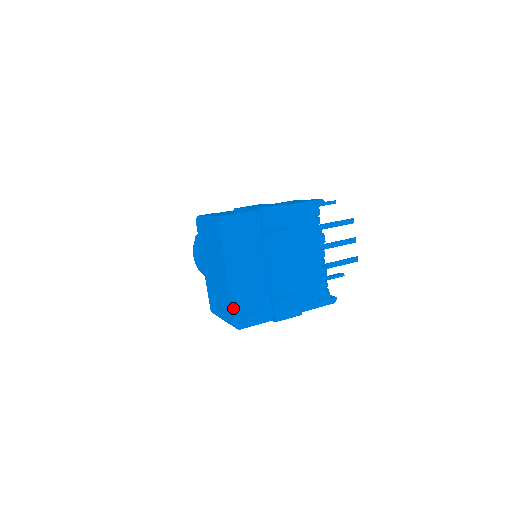
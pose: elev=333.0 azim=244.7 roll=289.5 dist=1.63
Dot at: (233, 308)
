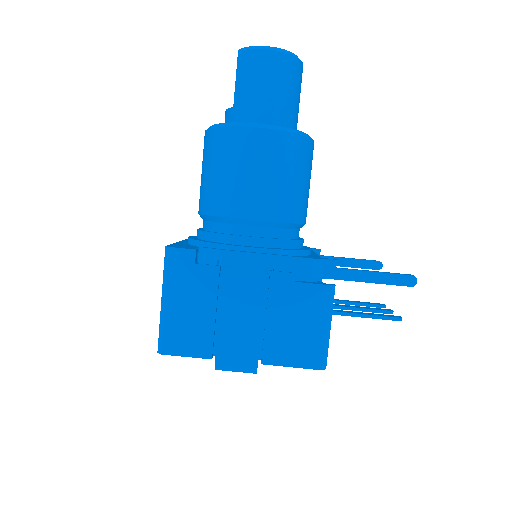
Dot at: occluded
